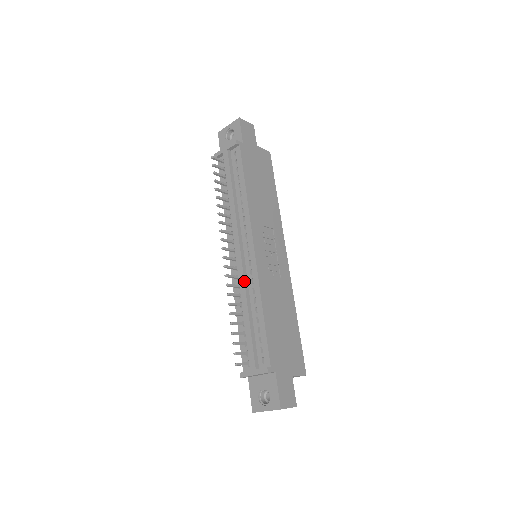
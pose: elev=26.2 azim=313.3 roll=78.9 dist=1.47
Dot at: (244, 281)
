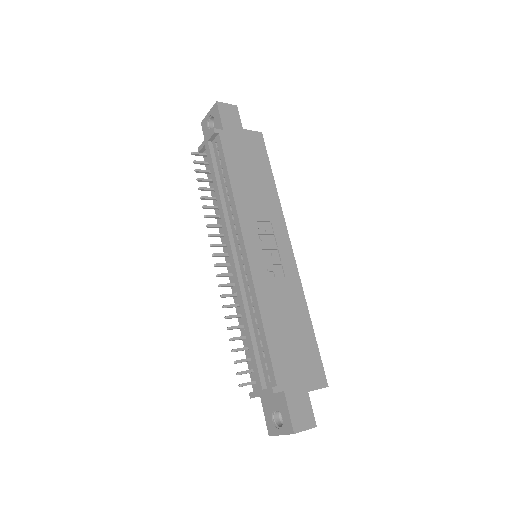
Dot at: (240, 289)
